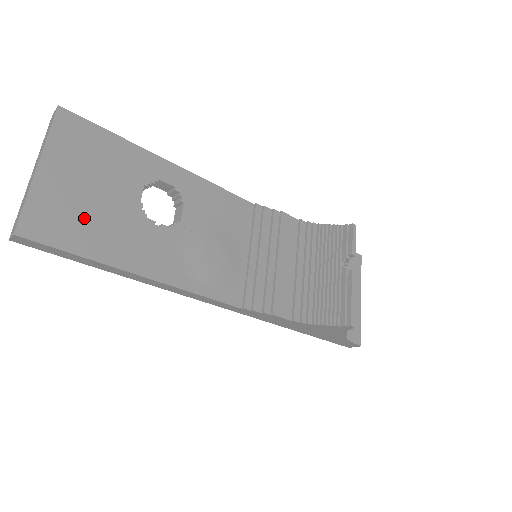
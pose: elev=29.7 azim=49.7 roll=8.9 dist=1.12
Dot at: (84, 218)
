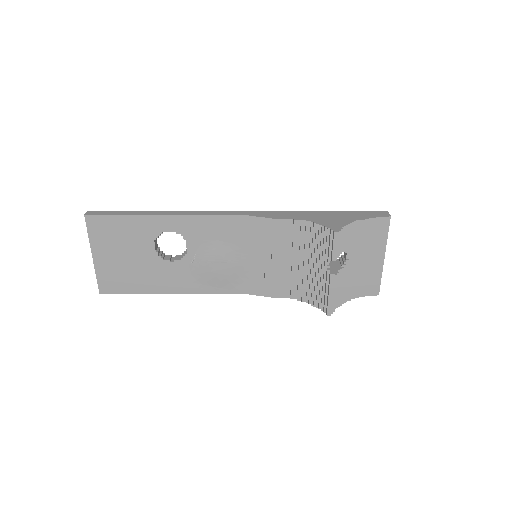
Dot at: (127, 274)
